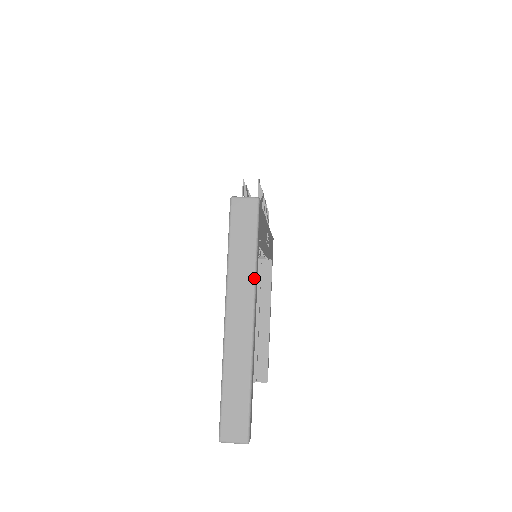
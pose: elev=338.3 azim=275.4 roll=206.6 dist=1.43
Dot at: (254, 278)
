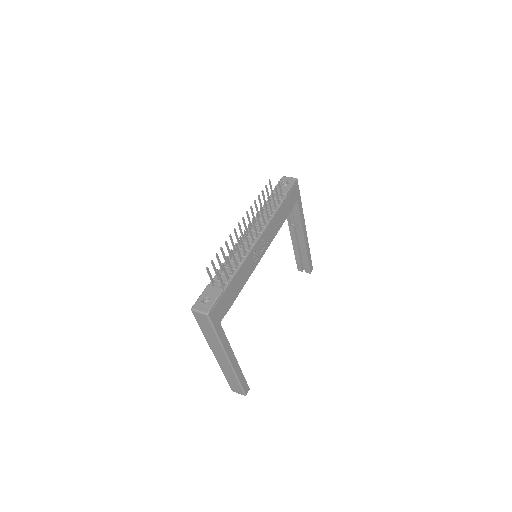
Dot at: (221, 347)
